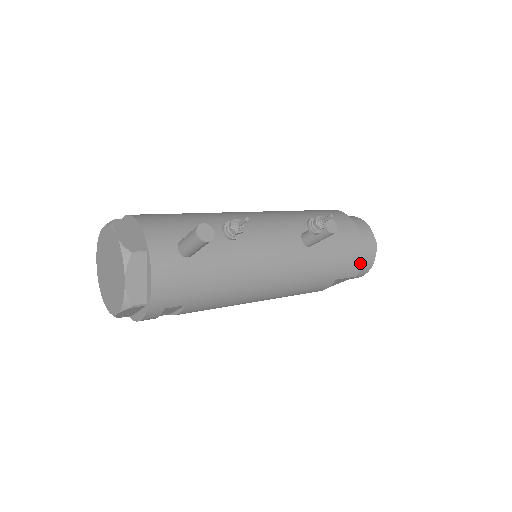
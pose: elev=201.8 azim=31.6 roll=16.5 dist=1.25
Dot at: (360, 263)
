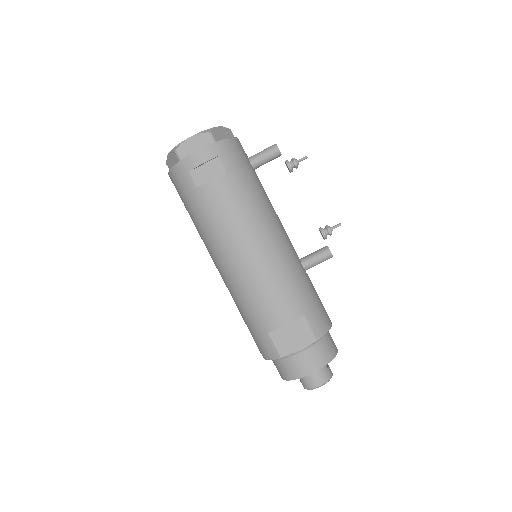
Dot at: (326, 331)
